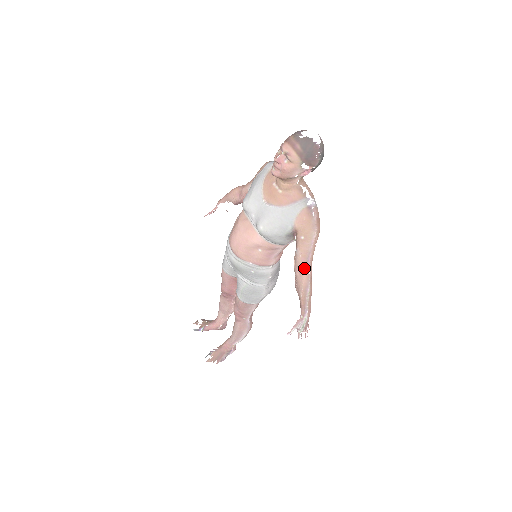
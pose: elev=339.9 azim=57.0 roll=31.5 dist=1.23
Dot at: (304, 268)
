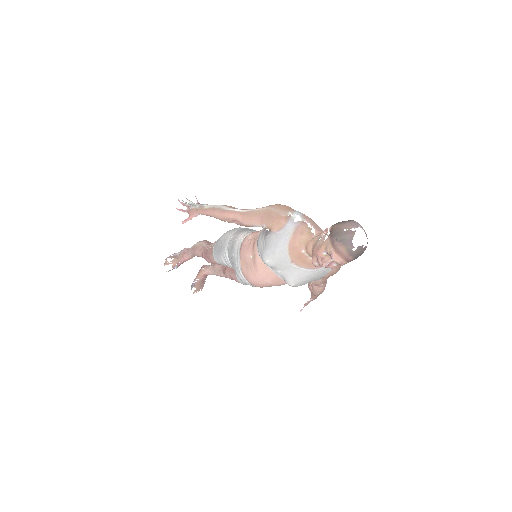
Dot at: (322, 285)
